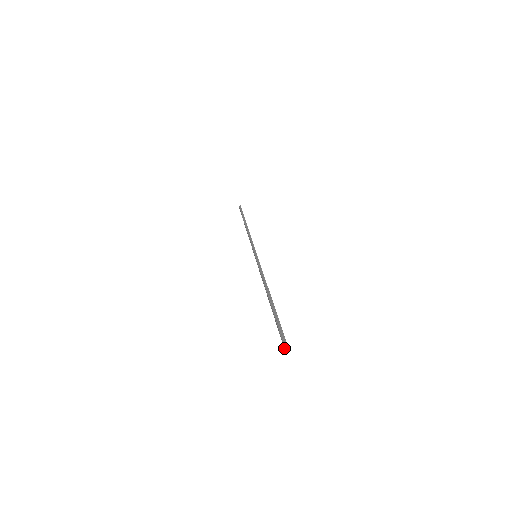
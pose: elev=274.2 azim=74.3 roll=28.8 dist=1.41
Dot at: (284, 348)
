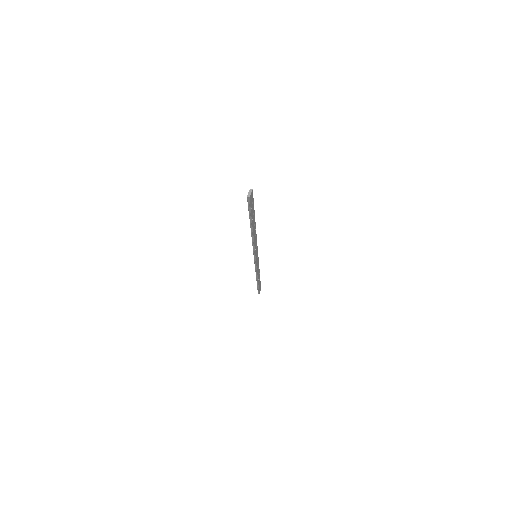
Dot at: (249, 192)
